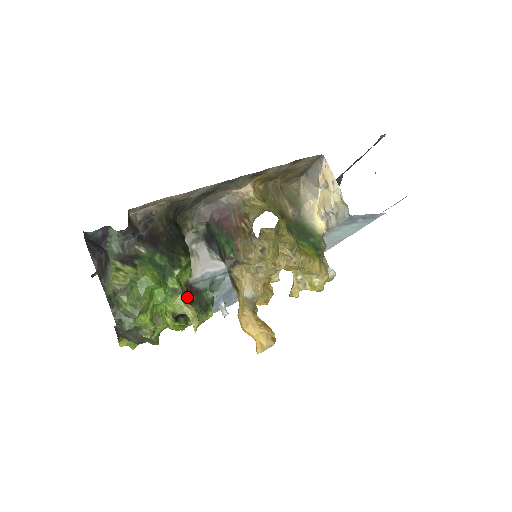
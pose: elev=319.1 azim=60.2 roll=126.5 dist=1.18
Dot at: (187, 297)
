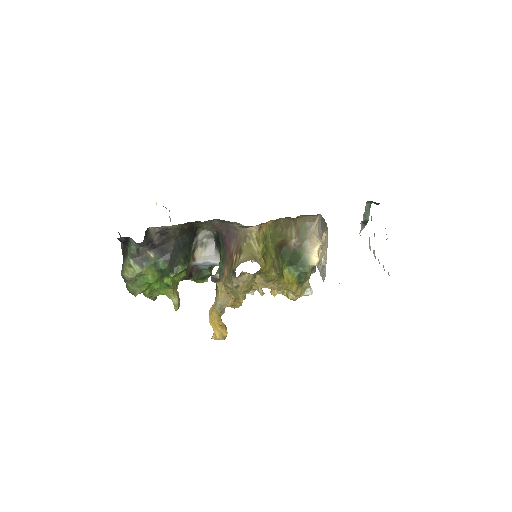
Dot at: (184, 278)
